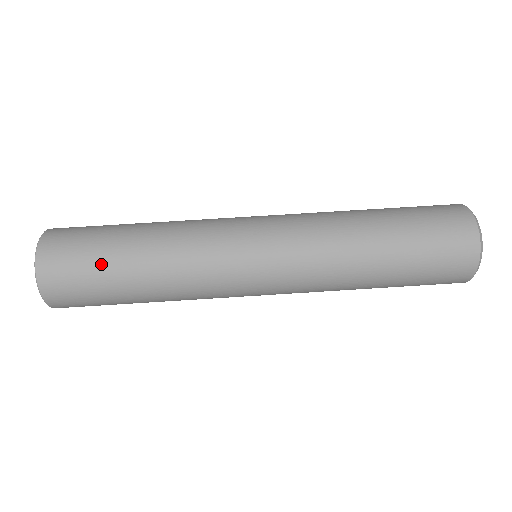
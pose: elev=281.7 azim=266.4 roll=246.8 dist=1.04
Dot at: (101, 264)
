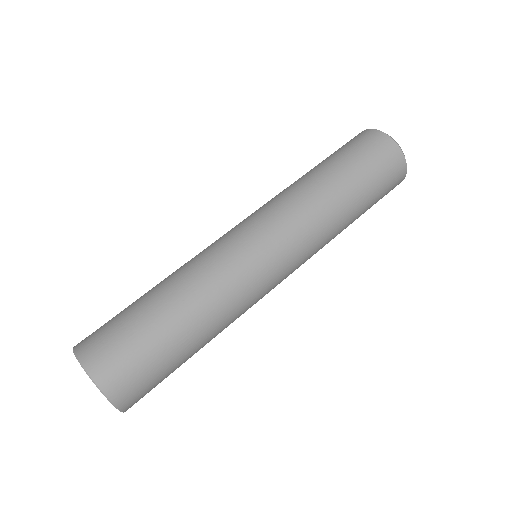
Dot at: (129, 311)
